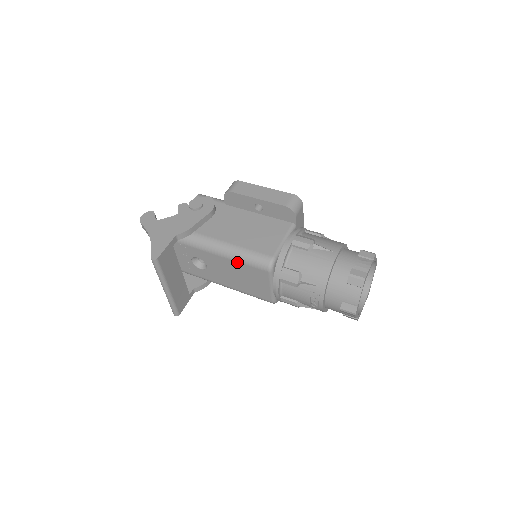
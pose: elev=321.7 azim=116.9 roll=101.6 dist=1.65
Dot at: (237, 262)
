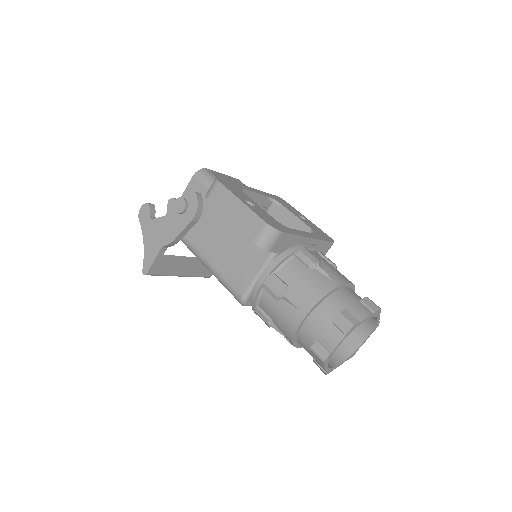
Dot at: occluded
